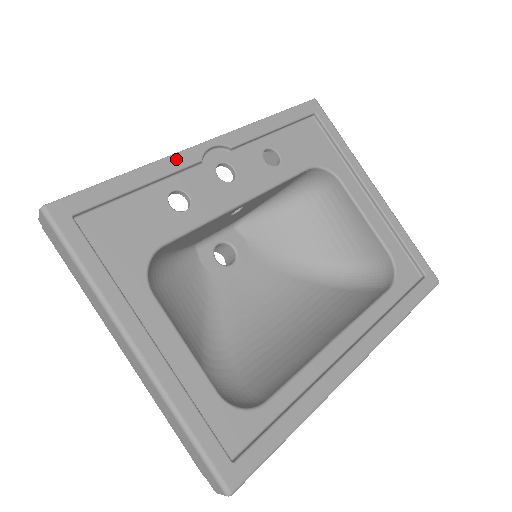
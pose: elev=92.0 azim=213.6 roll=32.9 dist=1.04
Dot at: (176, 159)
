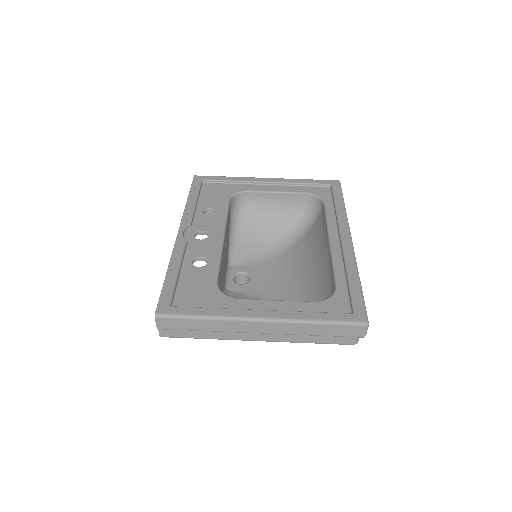
Dot at: (177, 250)
